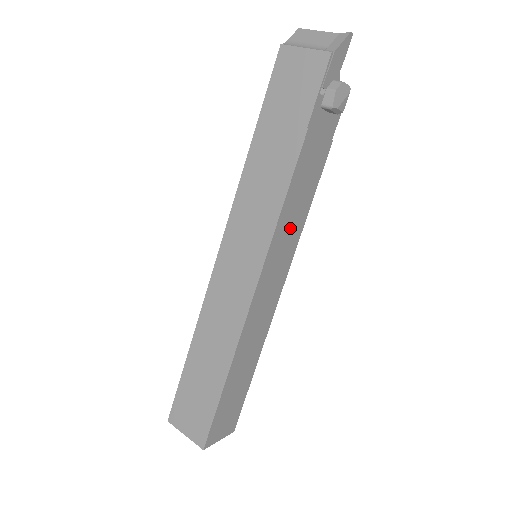
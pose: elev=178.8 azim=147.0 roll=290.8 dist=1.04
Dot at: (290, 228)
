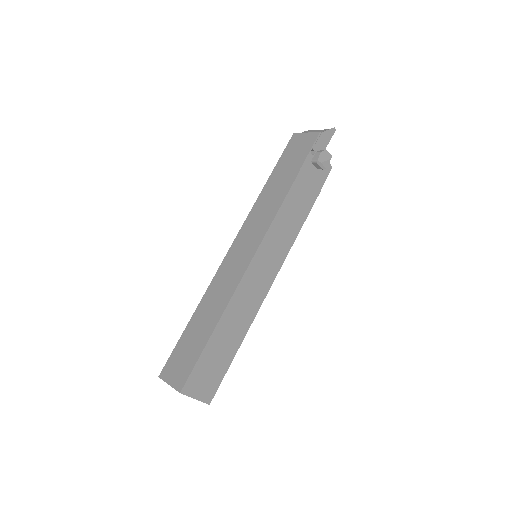
Dot at: (282, 235)
